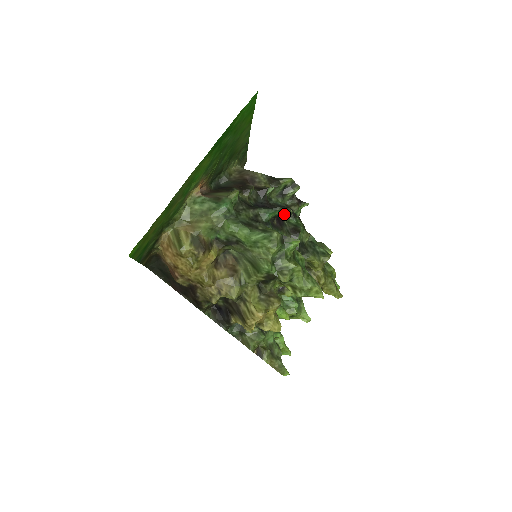
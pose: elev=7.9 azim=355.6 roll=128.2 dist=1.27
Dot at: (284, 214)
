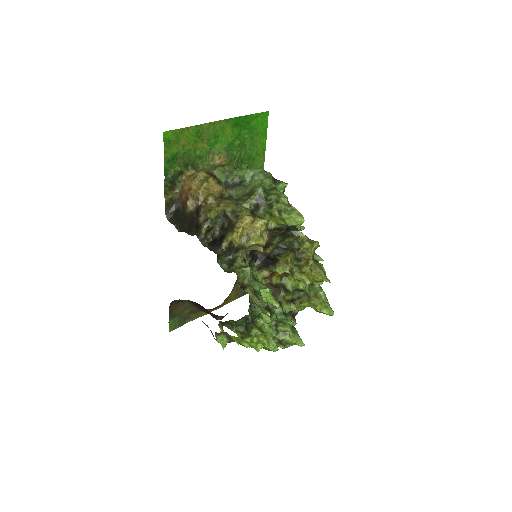
Dot at: occluded
